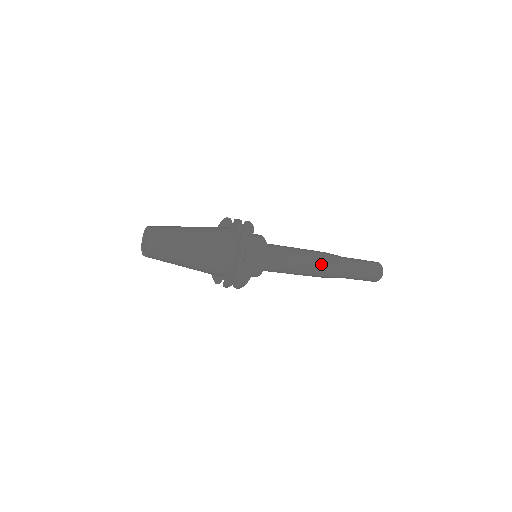
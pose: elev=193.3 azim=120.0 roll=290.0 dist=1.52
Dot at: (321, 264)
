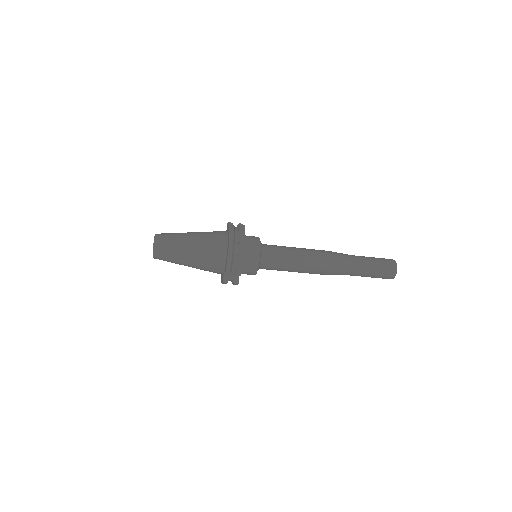
Dot at: (321, 254)
